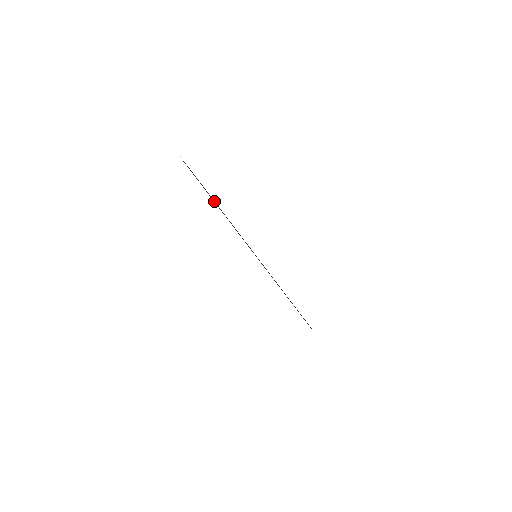
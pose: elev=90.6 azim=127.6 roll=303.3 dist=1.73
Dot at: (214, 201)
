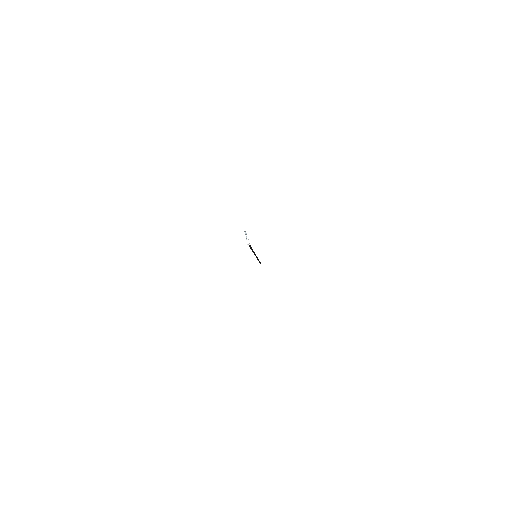
Dot at: occluded
